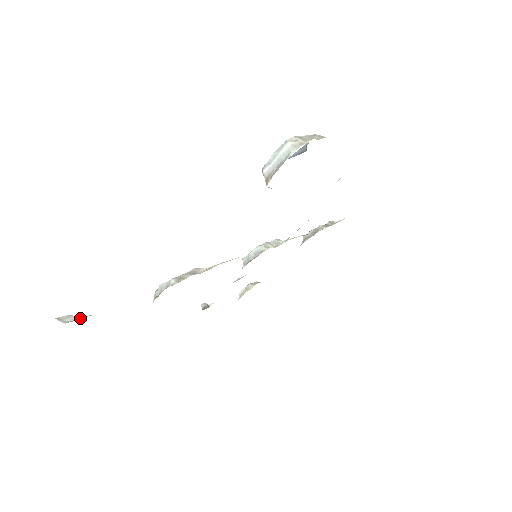
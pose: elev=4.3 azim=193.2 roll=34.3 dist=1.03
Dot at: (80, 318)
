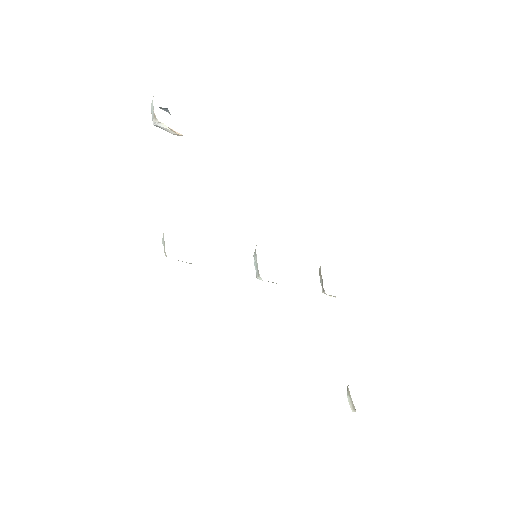
Dot at: occluded
